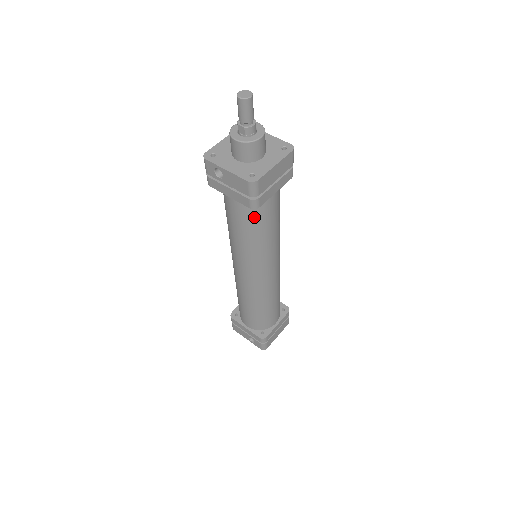
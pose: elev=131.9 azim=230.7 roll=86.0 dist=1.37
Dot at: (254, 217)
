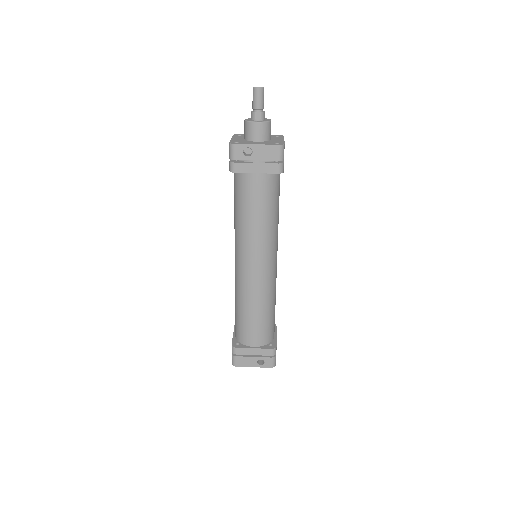
Dot at: (272, 191)
